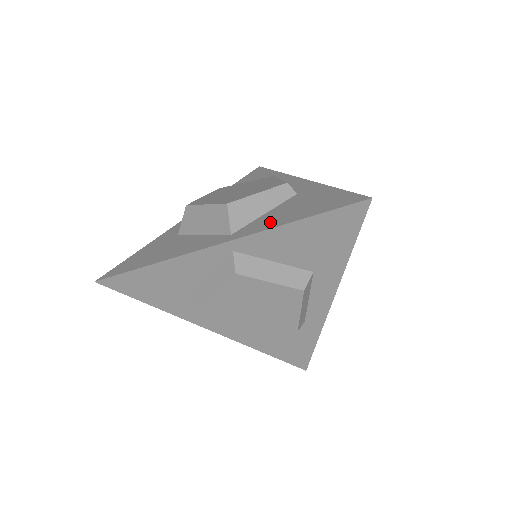
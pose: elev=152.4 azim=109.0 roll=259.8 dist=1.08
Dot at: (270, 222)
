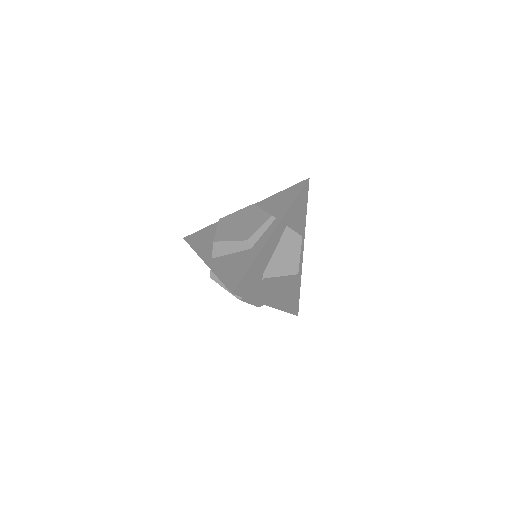
Dot at: (219, 266)
